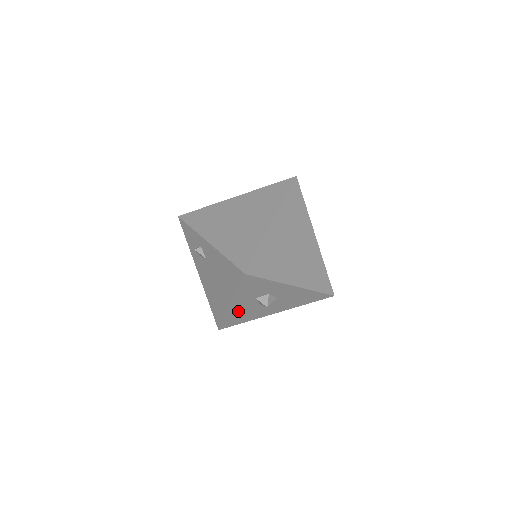
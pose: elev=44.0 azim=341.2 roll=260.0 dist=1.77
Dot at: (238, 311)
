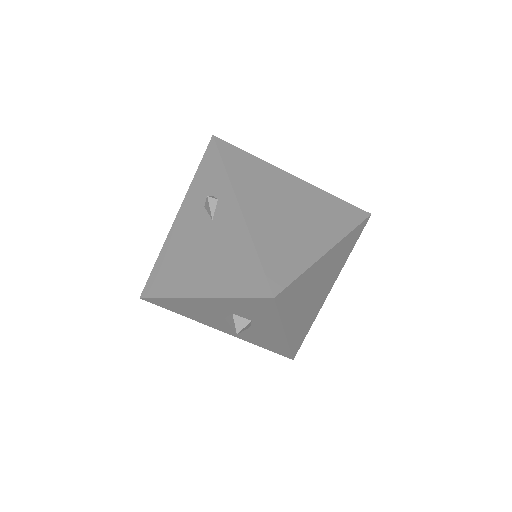
Dot at: (192, 305)
